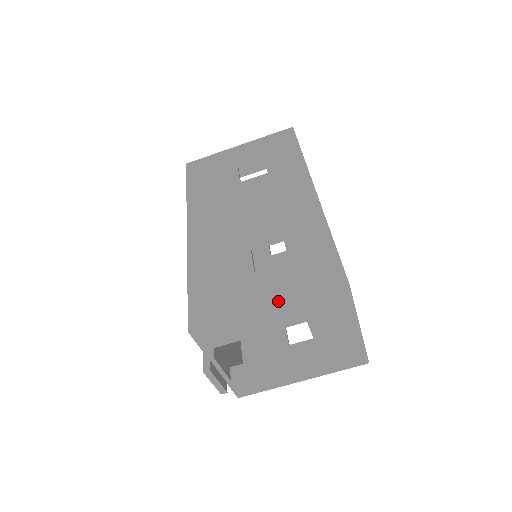
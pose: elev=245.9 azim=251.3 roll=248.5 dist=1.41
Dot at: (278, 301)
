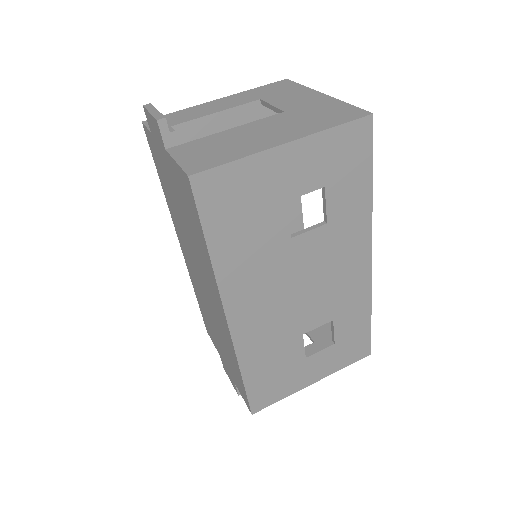
Dot at: occluded
